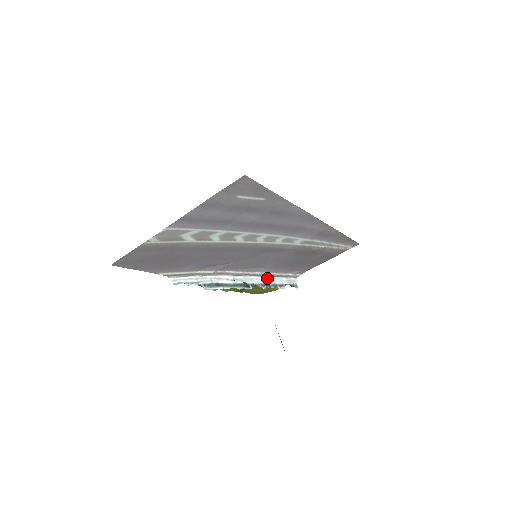
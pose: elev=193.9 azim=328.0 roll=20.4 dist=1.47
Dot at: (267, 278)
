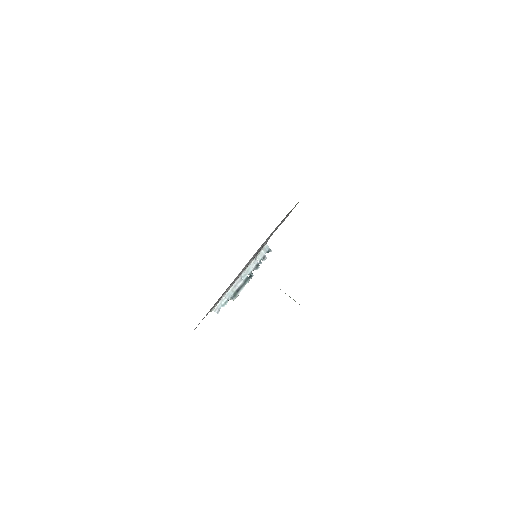
Dot at: (255, 260)
